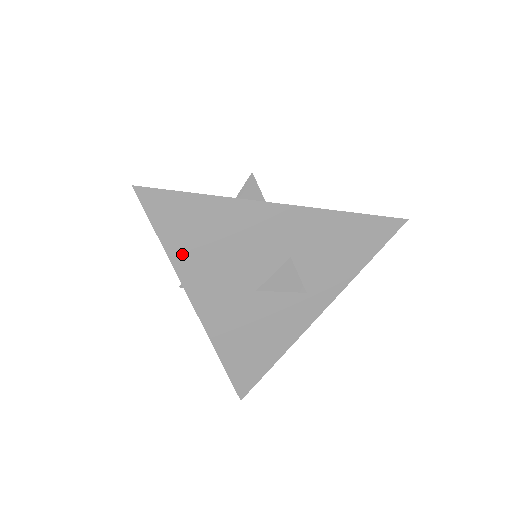
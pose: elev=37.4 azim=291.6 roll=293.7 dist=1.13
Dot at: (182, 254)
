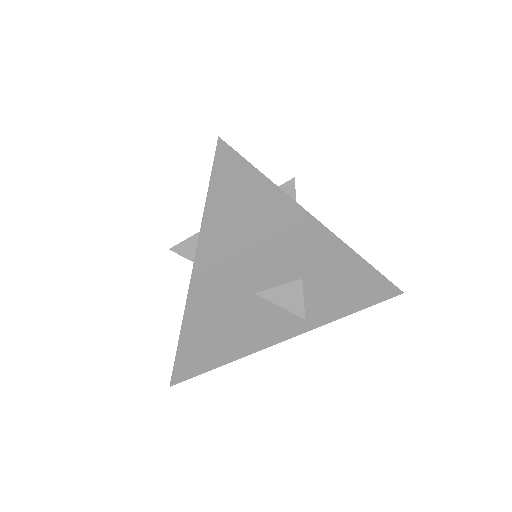
Dot at: (216, 227)
